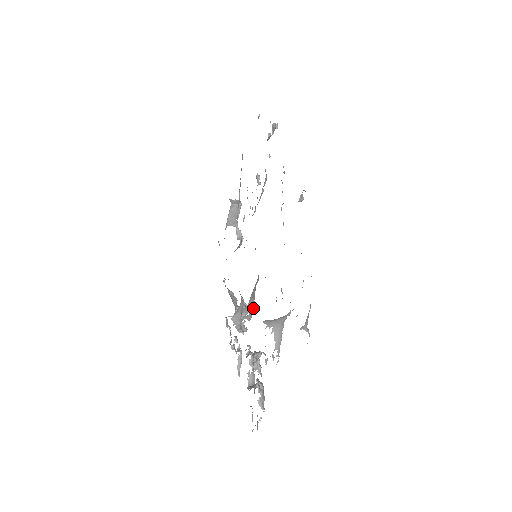
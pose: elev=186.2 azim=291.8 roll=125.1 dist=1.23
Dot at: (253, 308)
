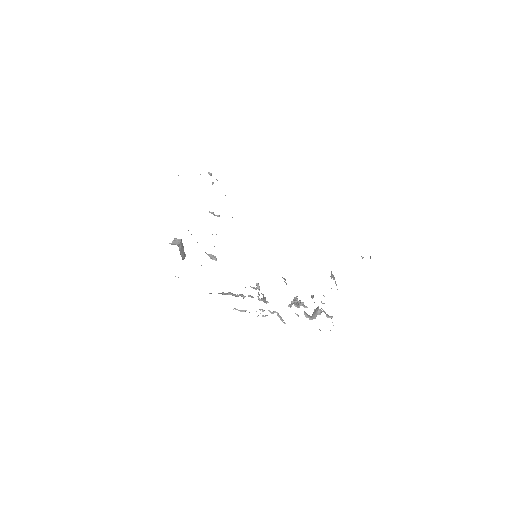
Dot at: occluded
